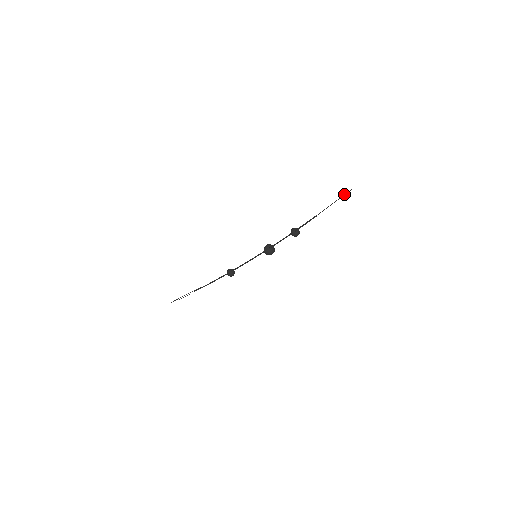
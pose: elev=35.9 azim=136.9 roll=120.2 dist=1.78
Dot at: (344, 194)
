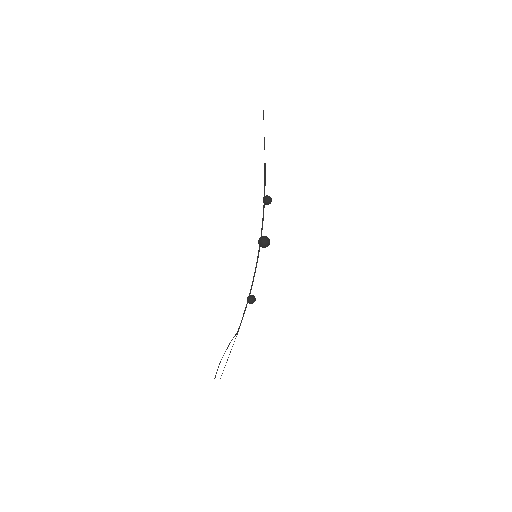
Dot at: occluded
